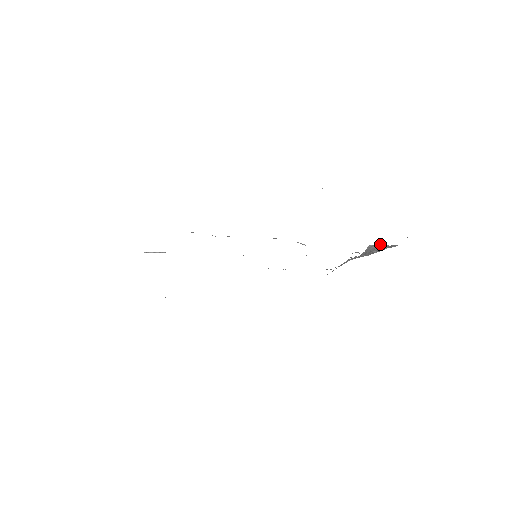
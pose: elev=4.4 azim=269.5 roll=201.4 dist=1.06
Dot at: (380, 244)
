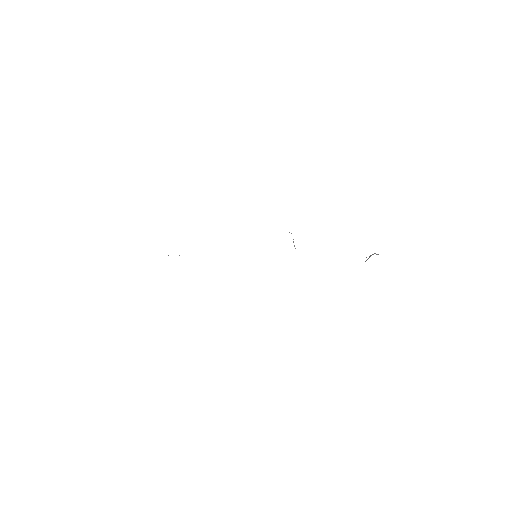
Dot at: occluded
